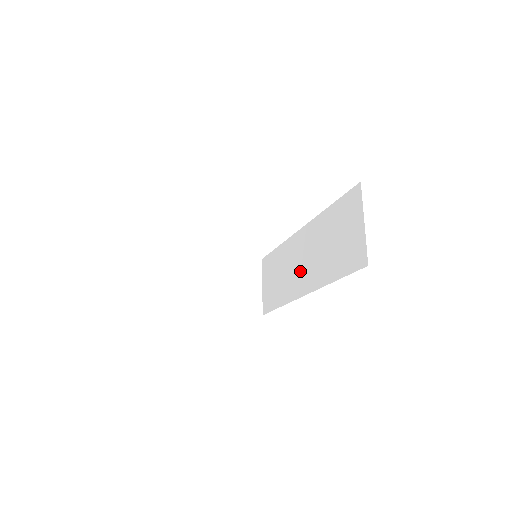
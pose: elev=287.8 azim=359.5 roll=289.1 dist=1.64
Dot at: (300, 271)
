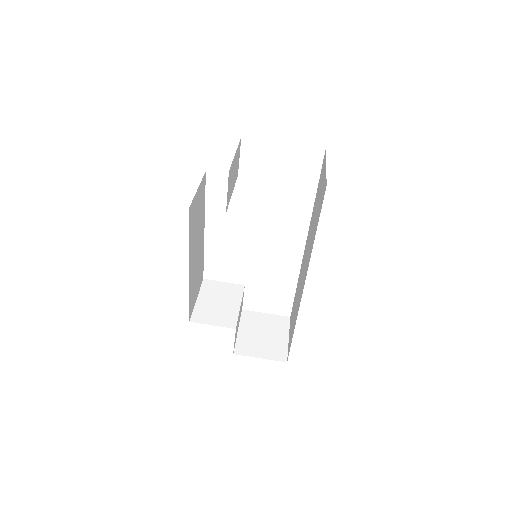
Dot at: (303, 274)
